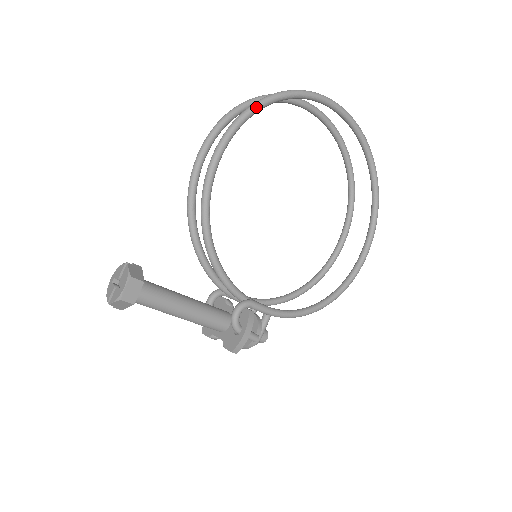
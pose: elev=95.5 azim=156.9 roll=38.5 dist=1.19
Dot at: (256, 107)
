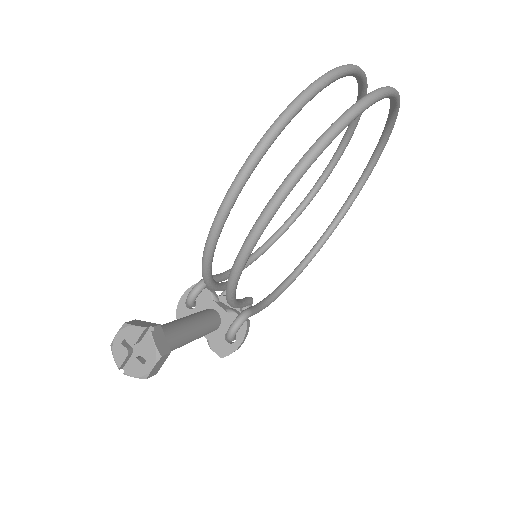
Dot at: (338, 133)
